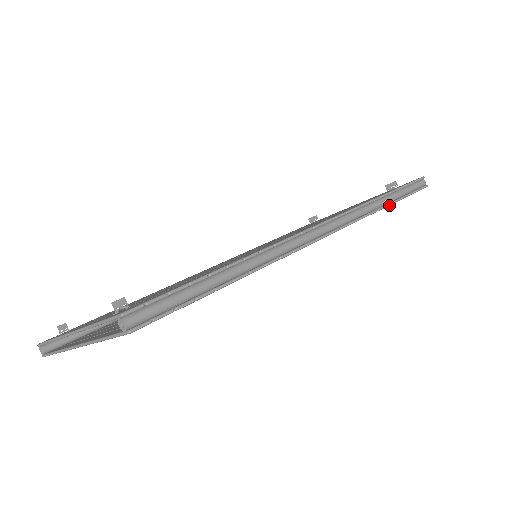
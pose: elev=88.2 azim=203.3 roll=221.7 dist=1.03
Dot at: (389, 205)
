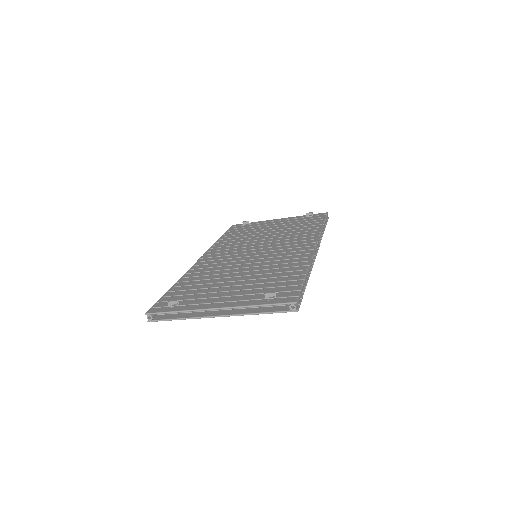
Dot at: occluded
